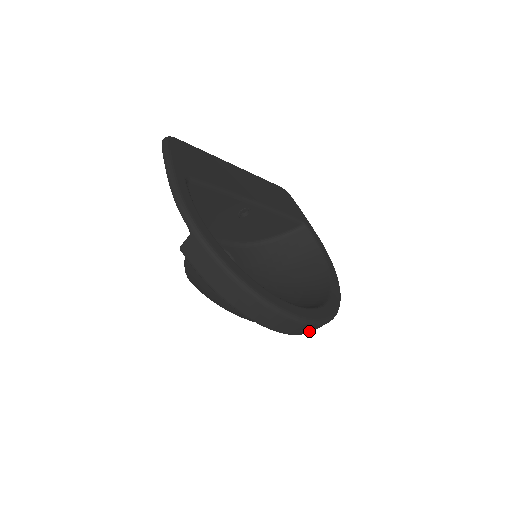
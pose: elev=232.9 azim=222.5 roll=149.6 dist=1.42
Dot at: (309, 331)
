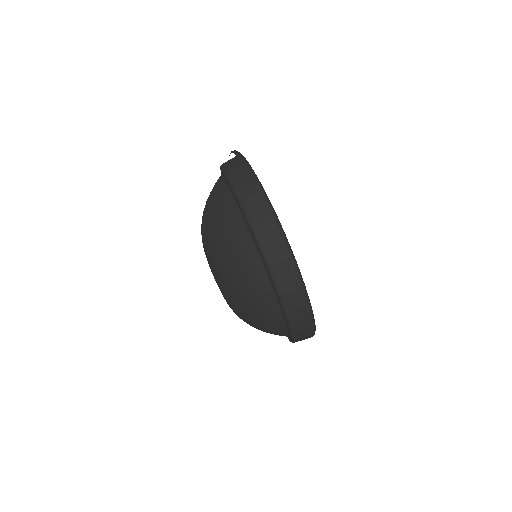
Dot at: (286, 288)
